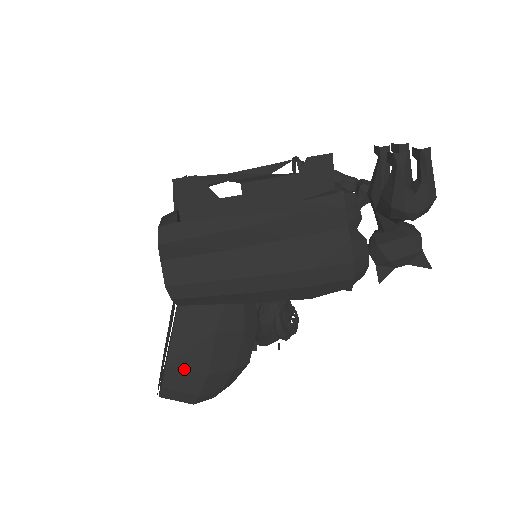
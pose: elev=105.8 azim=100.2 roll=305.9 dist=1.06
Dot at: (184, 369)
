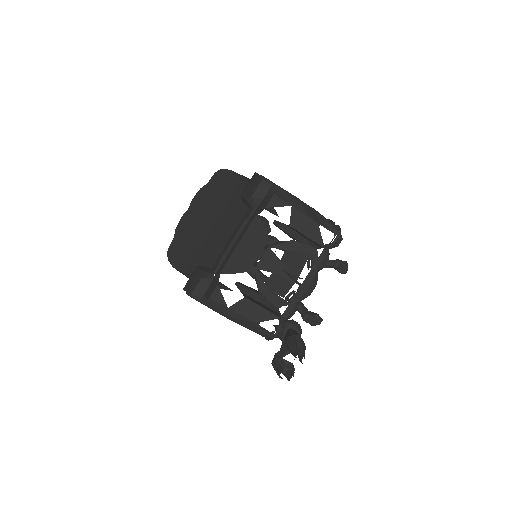
Dot at: occluded
